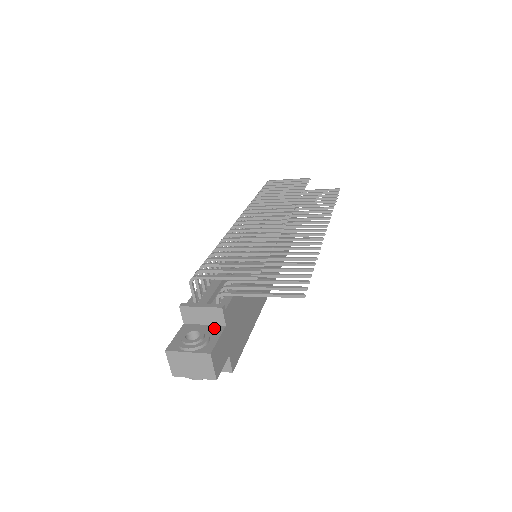
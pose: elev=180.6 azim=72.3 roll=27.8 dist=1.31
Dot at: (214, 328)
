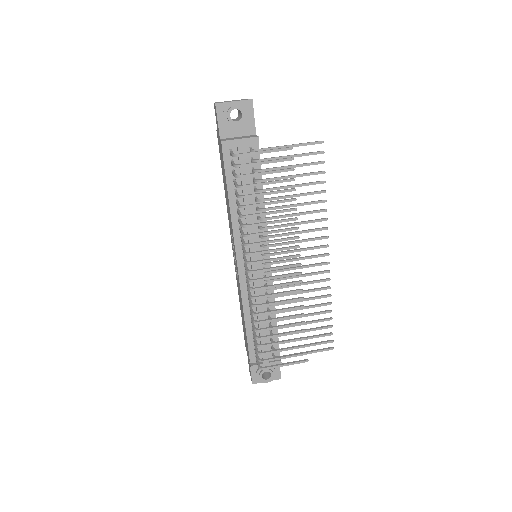
Dot at: occluded
